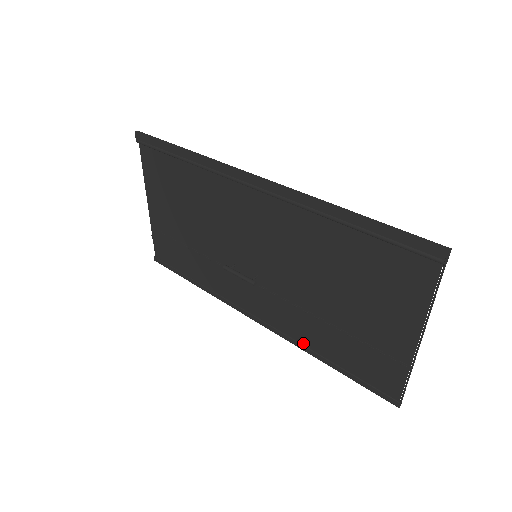
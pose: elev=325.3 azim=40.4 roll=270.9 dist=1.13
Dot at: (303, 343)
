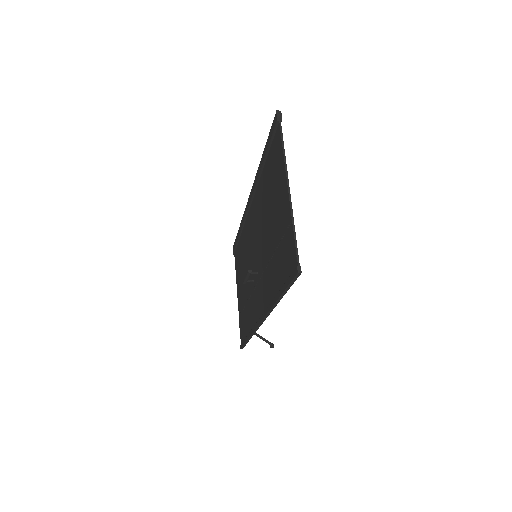
Dot at: (272, 300)
